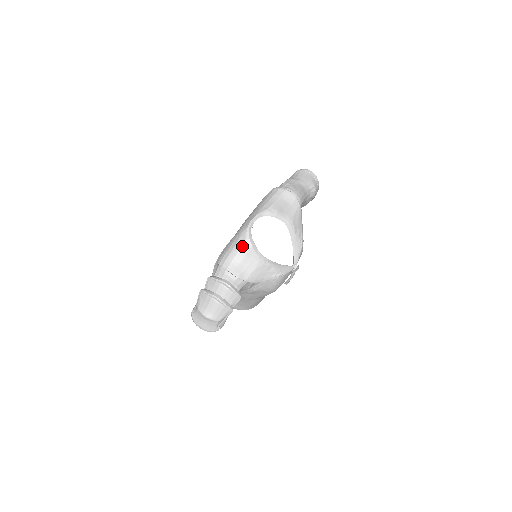
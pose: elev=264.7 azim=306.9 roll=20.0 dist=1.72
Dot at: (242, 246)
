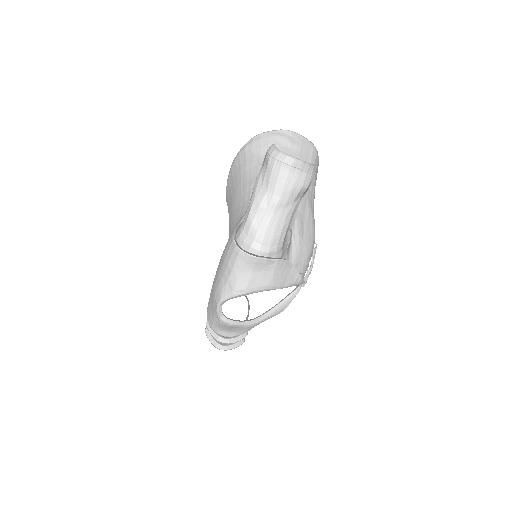
Dot at: (220, 325)
